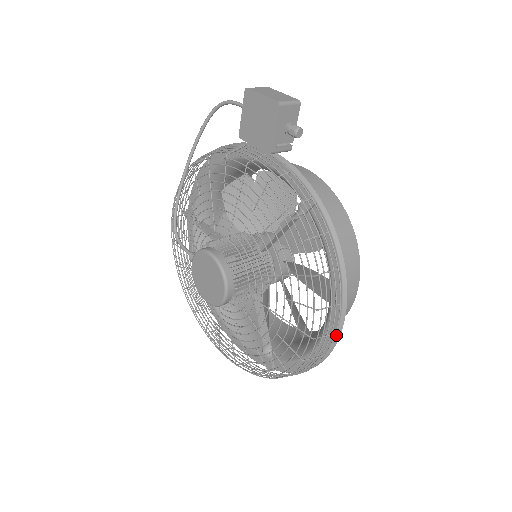
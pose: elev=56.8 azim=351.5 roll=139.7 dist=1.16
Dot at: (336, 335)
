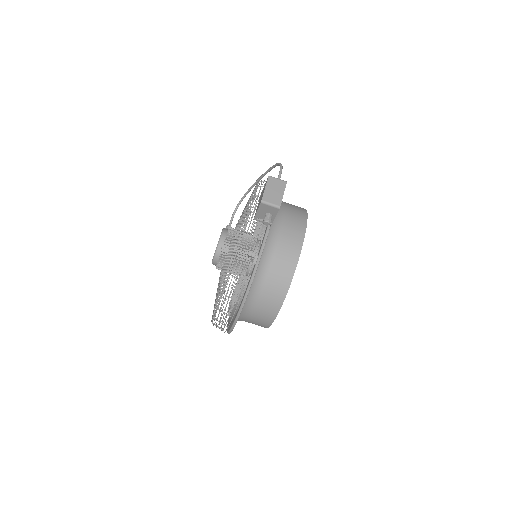
Dot at: (230, 329)
